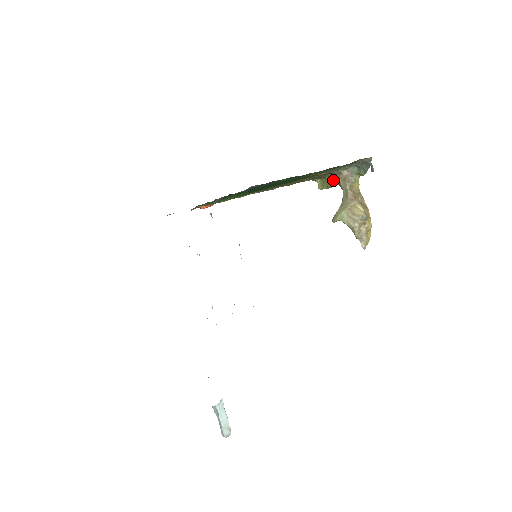
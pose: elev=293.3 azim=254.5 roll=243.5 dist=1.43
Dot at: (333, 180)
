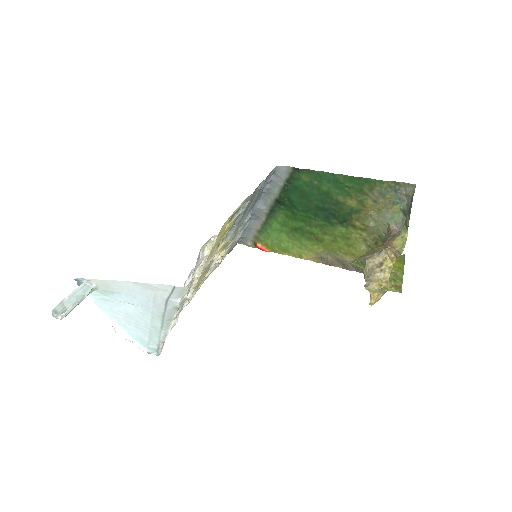
Dot at: occluded
